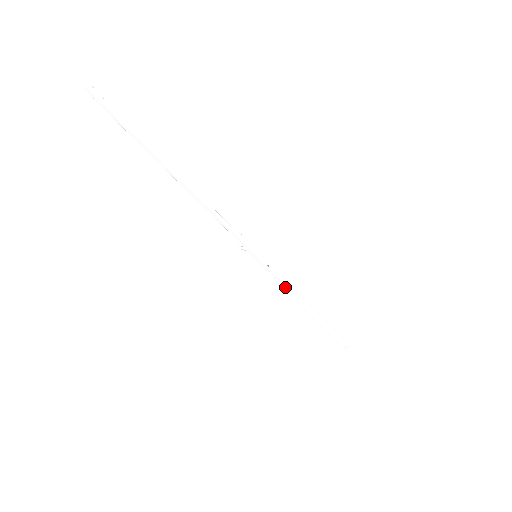
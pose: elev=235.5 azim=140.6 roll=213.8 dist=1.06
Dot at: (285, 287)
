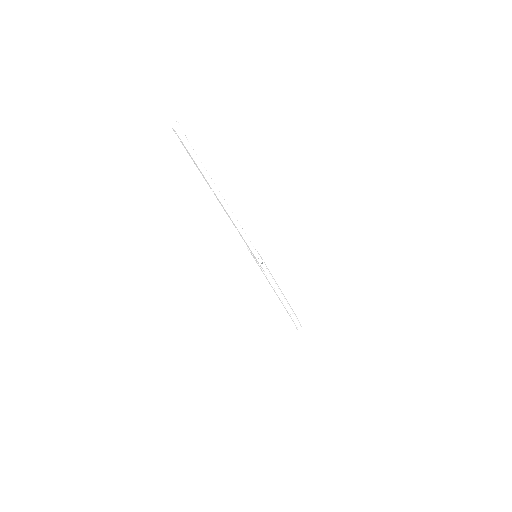
Dot at: (268, 276)
